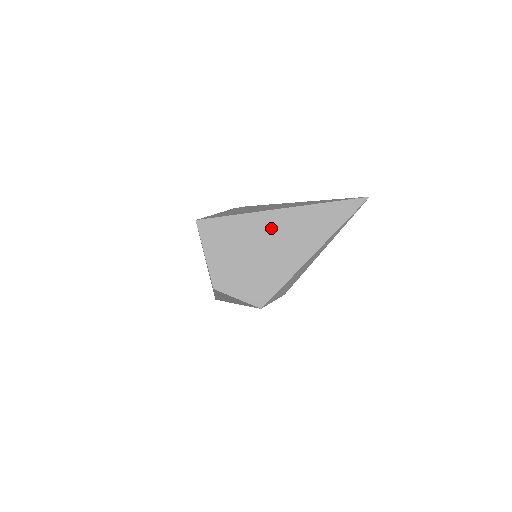
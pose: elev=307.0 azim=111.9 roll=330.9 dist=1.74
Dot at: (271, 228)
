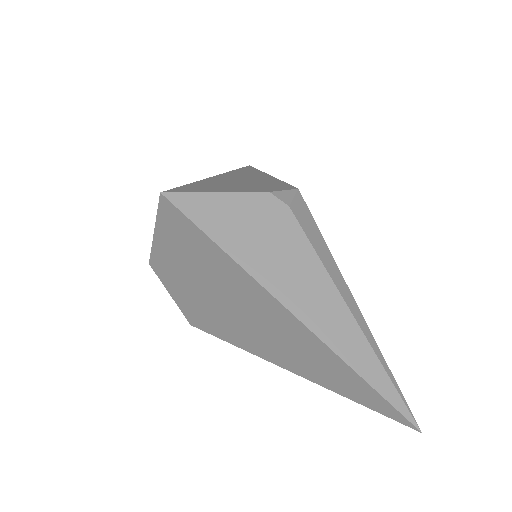
Dot at: (255, 304)
